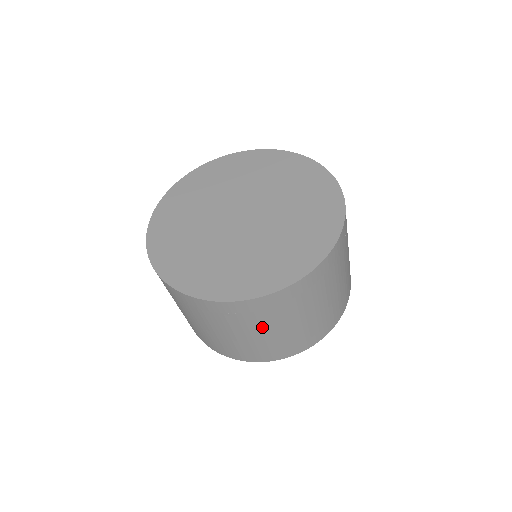
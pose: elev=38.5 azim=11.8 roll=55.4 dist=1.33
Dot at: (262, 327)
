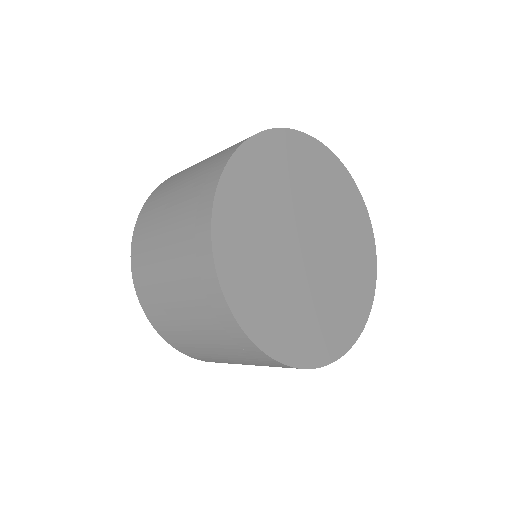
Dot at: (217, 345)
